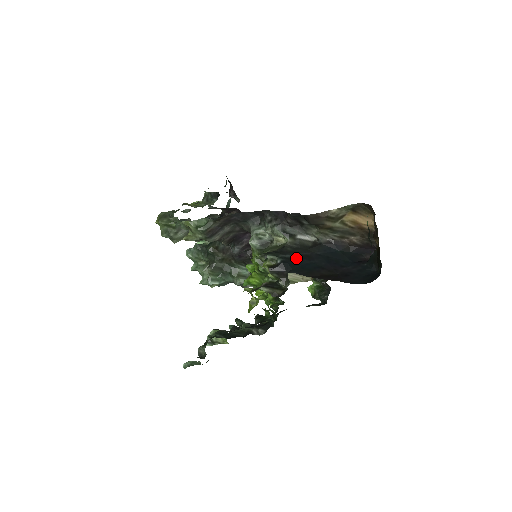
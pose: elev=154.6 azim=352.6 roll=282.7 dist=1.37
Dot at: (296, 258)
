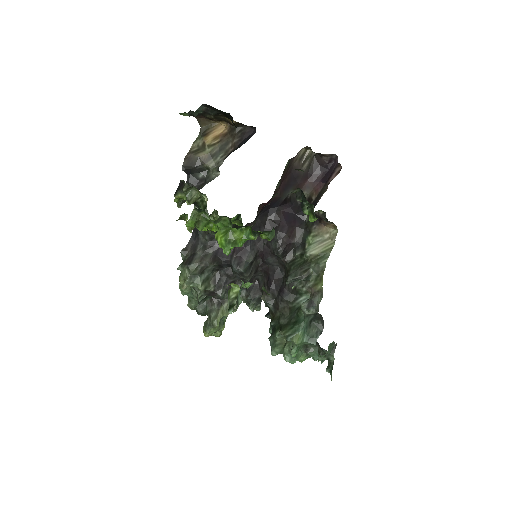
Dot at: occluded
